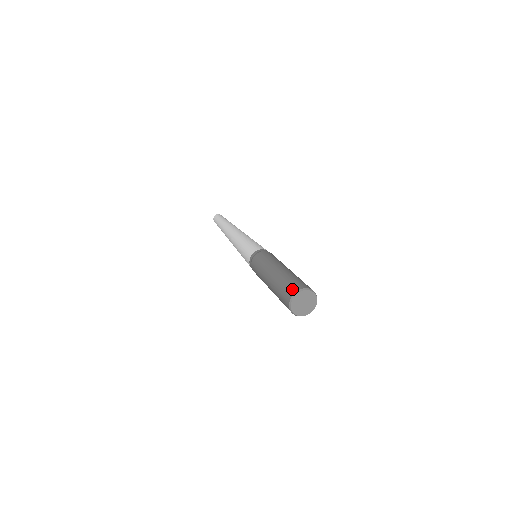
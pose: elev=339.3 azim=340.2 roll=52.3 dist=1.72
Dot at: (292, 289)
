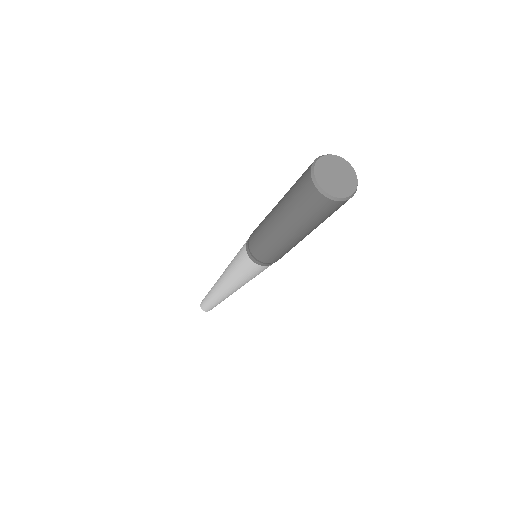
Dot at: (304, 180)
